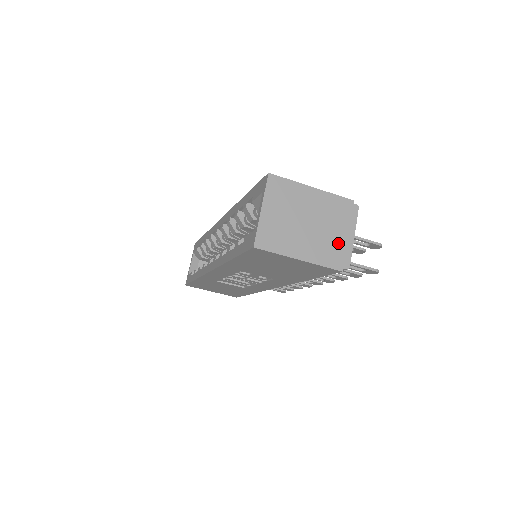
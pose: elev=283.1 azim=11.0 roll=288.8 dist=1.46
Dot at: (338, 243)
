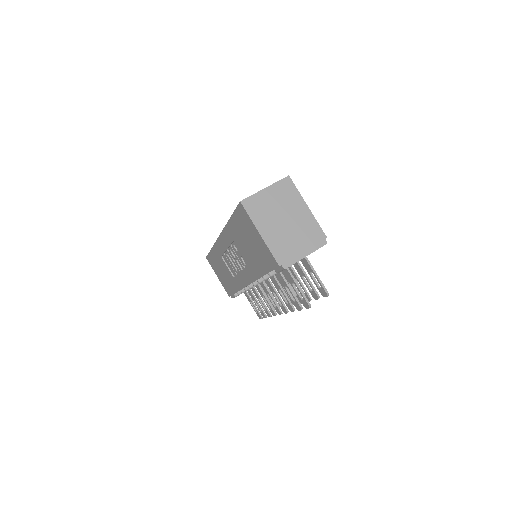
Dot at: (293, 249)
